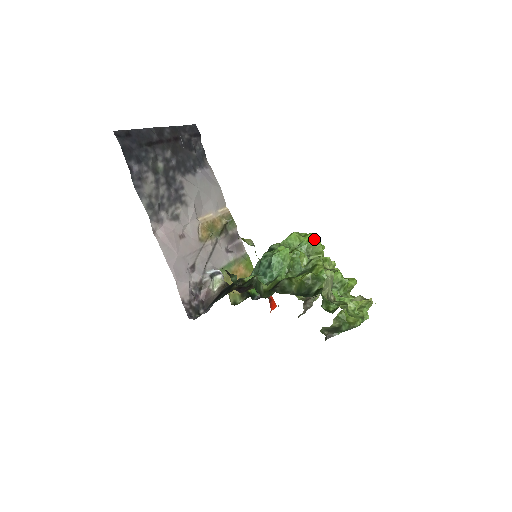
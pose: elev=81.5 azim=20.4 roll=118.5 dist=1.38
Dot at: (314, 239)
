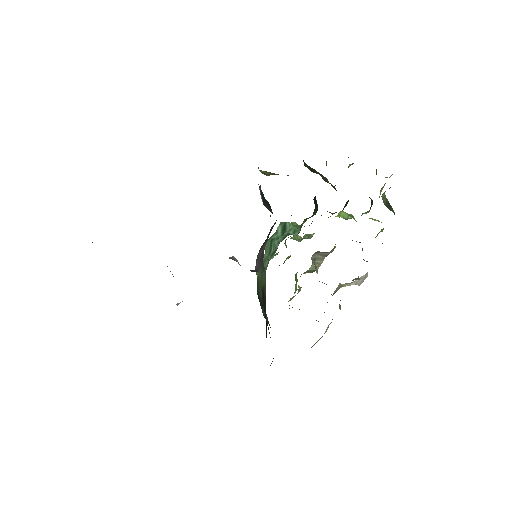
Dot at: occluded
